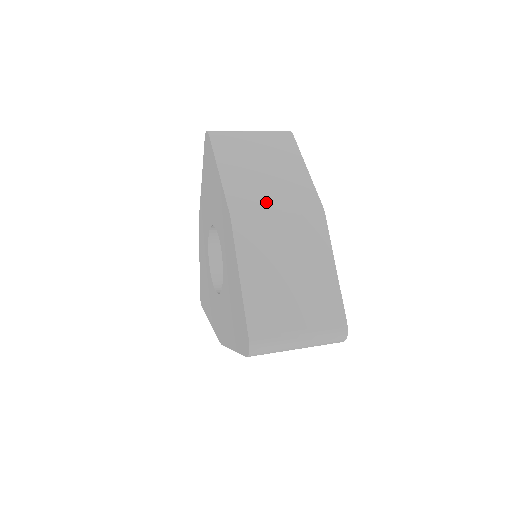
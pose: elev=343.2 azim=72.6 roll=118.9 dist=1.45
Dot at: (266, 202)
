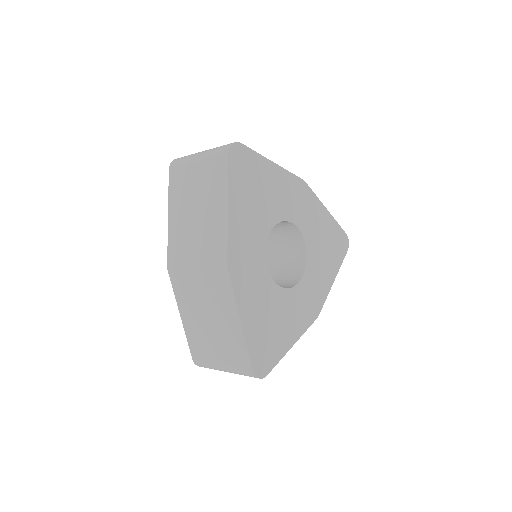
Dot at: (189, 254)
